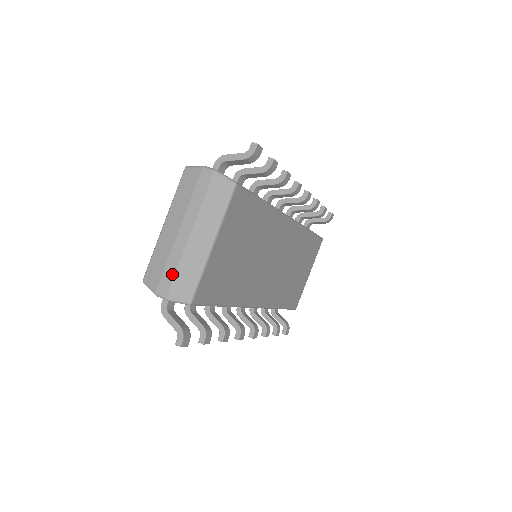
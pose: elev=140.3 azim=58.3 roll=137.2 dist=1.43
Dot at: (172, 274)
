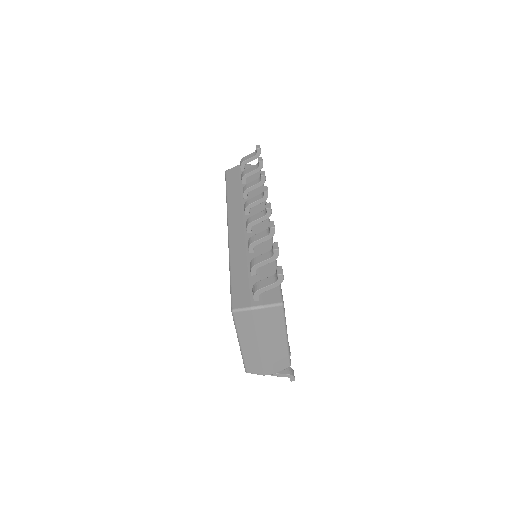
Dot at: (270, 364)
